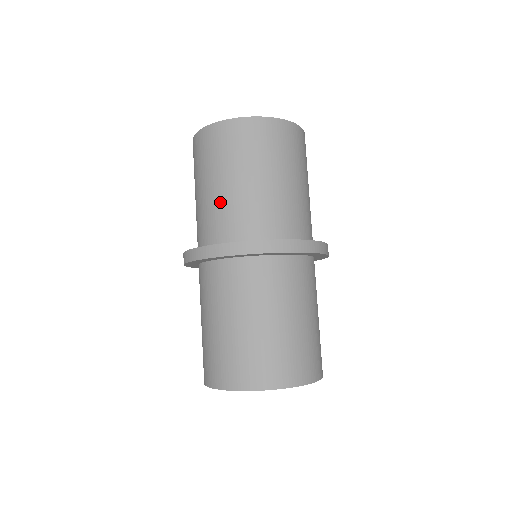
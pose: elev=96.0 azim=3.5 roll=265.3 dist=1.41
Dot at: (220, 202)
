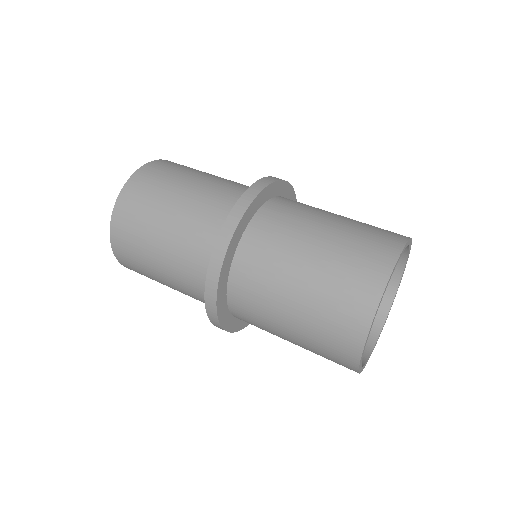
Dot at: (226, 180)
